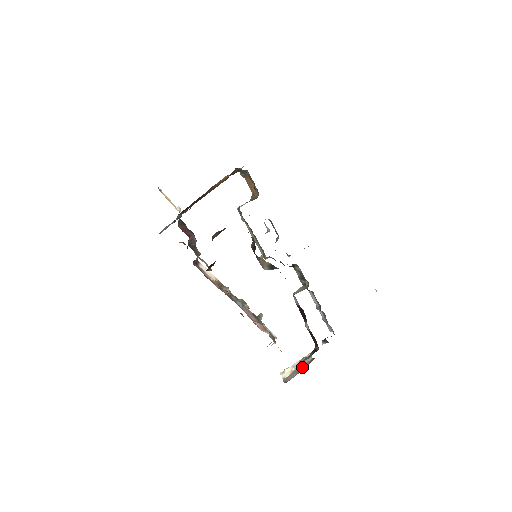
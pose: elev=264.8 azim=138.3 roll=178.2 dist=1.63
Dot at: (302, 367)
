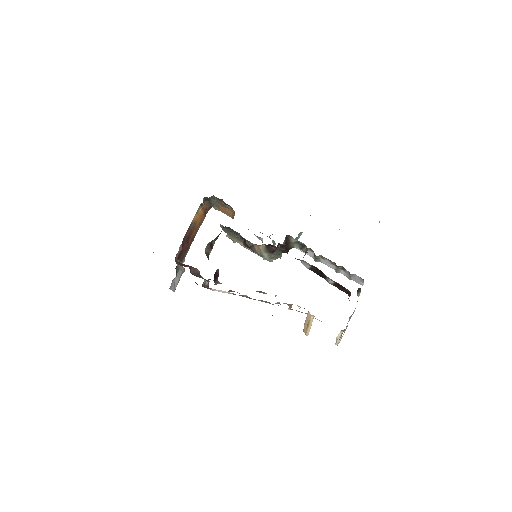
Dot at: occluded
